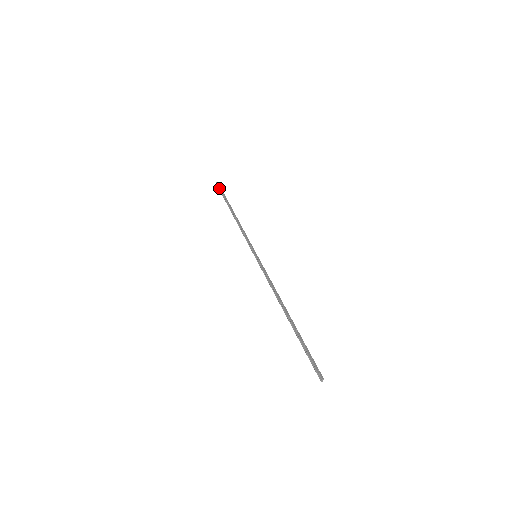
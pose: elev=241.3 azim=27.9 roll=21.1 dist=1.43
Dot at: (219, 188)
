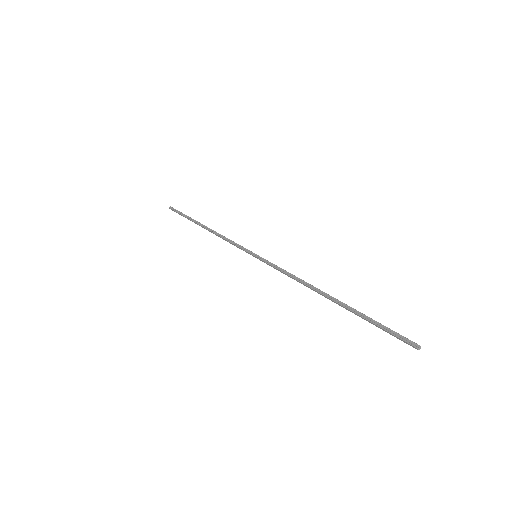
Dot at: (176, 210)
